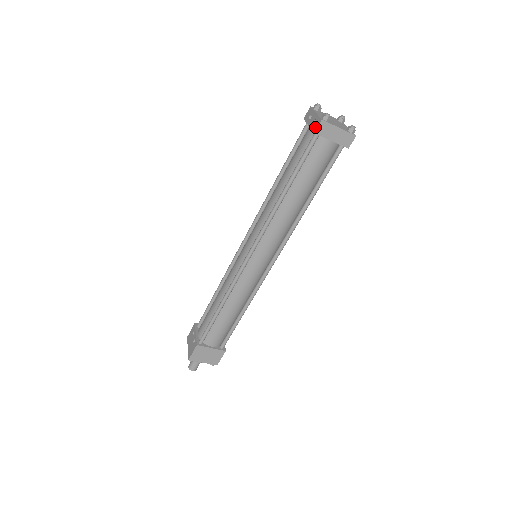
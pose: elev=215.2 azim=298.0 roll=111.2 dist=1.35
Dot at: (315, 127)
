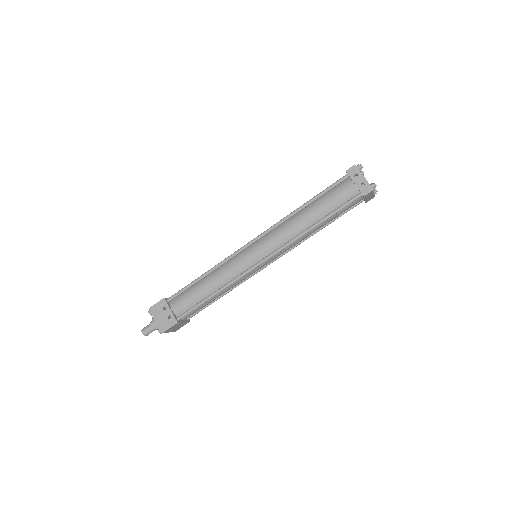
Dot at: (365, 191)
